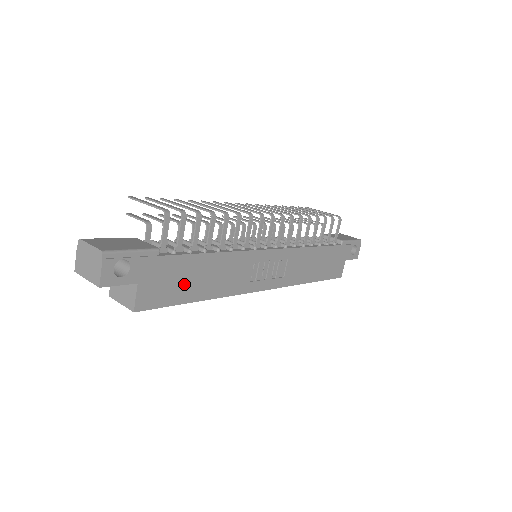
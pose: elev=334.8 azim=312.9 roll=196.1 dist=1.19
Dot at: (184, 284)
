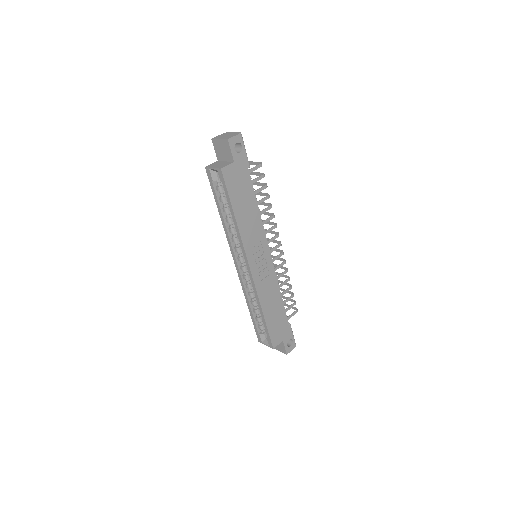
Dot at: (240, 195)
